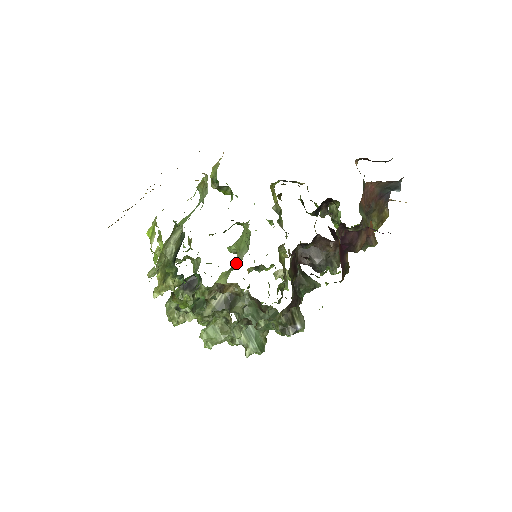
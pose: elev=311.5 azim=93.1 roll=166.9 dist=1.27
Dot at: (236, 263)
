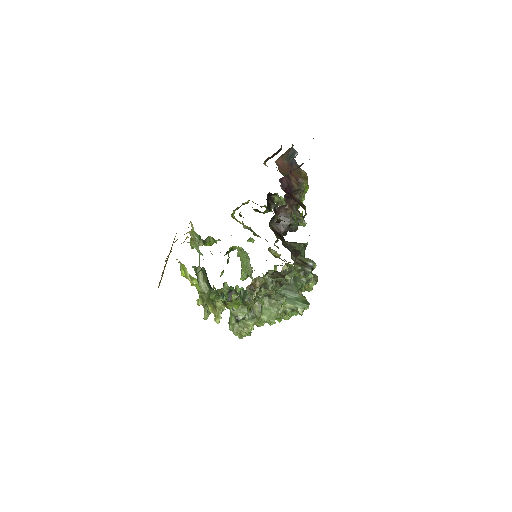
Dot at: (251, 278)
